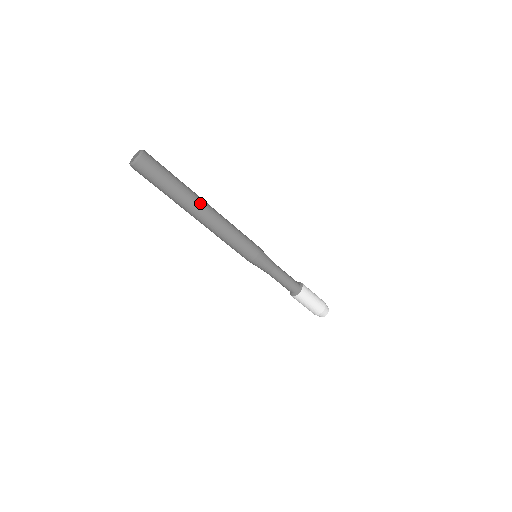
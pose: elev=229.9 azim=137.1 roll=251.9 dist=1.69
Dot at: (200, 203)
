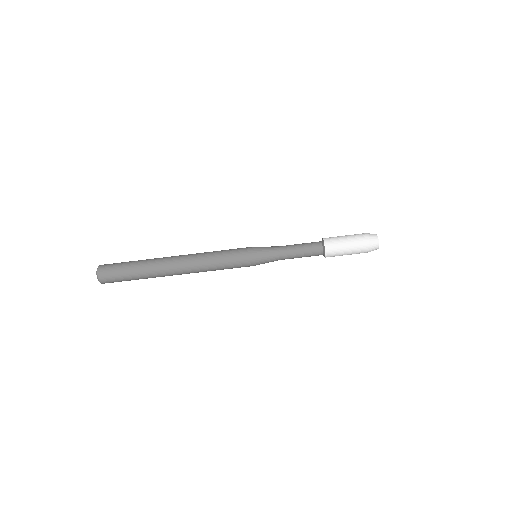
Dot at: (167, 260)
